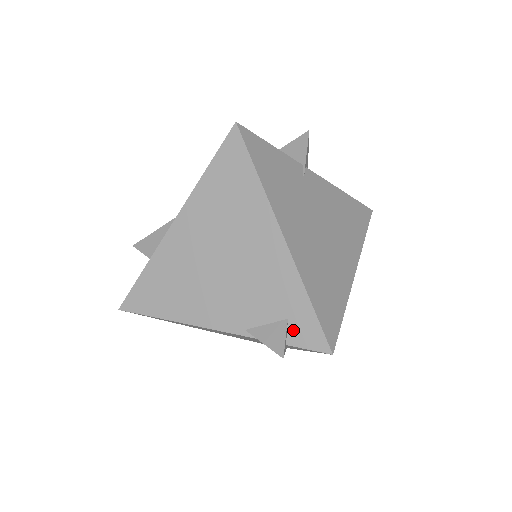
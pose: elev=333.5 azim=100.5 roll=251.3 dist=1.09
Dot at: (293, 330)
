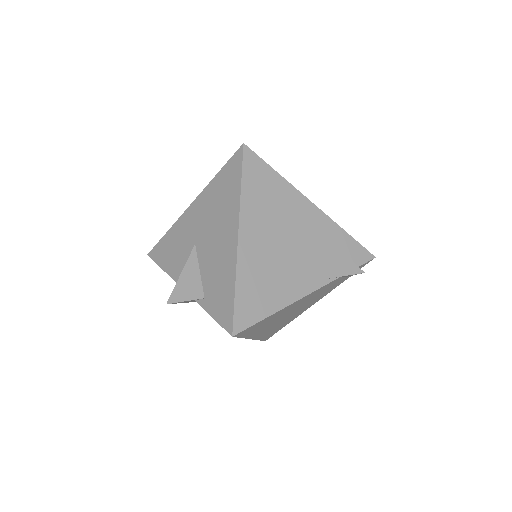
Dot at: (351, 258)
